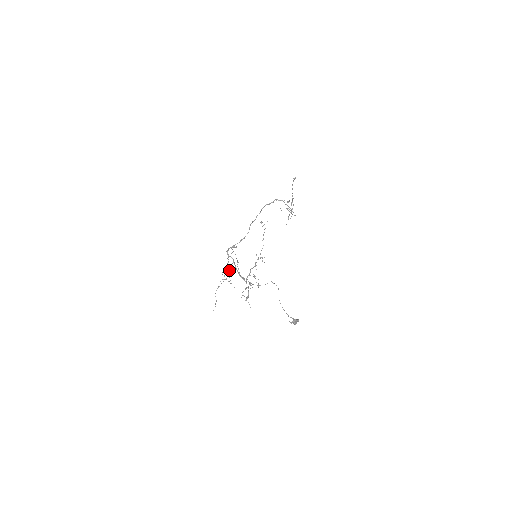
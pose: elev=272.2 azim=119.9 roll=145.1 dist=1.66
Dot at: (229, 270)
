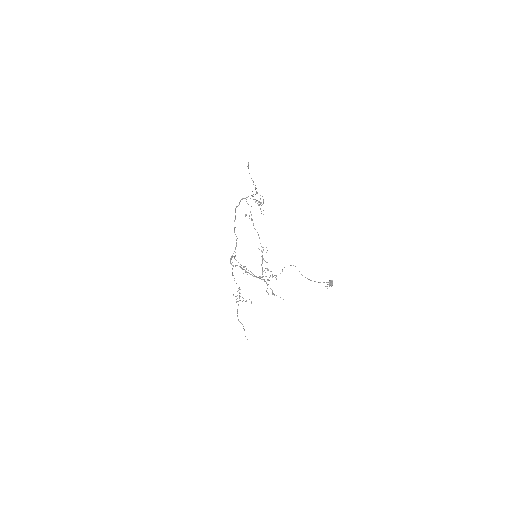
Dot at: occluded
